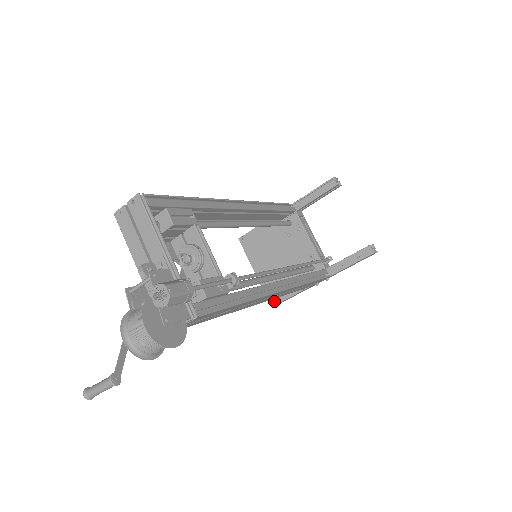
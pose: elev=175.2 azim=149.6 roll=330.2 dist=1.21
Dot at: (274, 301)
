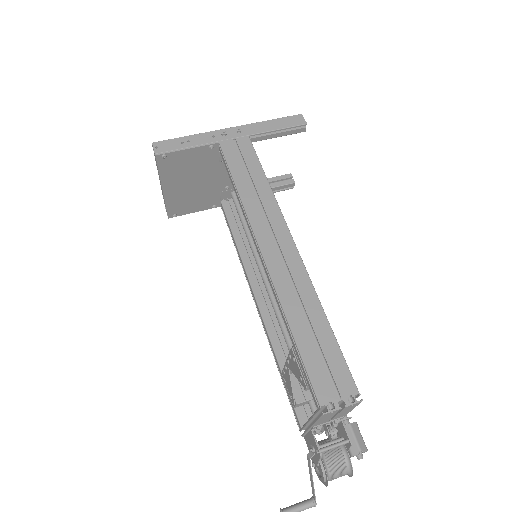
Dot at: (176, 215)
